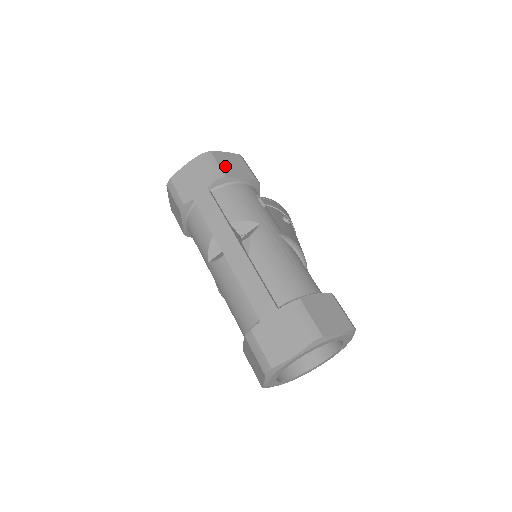
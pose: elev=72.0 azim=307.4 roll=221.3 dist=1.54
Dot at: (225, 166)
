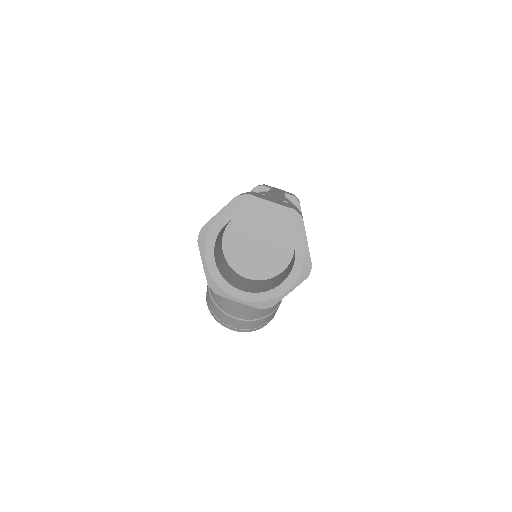
Dot at: occluded
